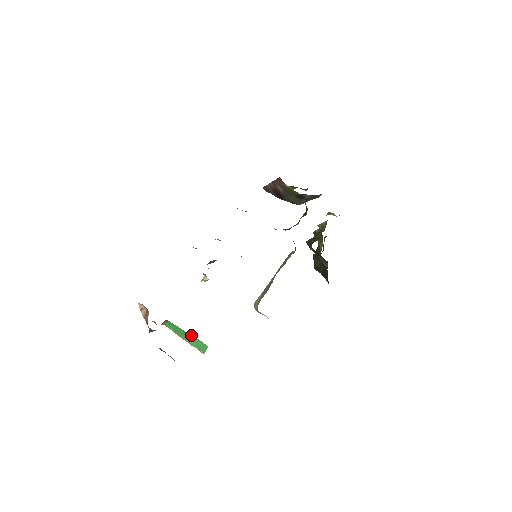
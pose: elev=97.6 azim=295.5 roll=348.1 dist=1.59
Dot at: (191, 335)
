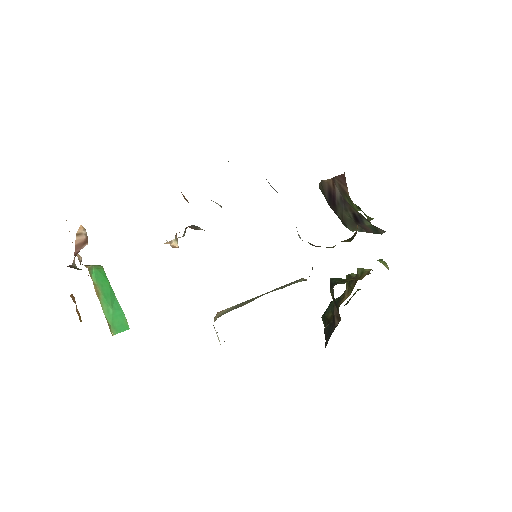
Dot at: (118, 302)
